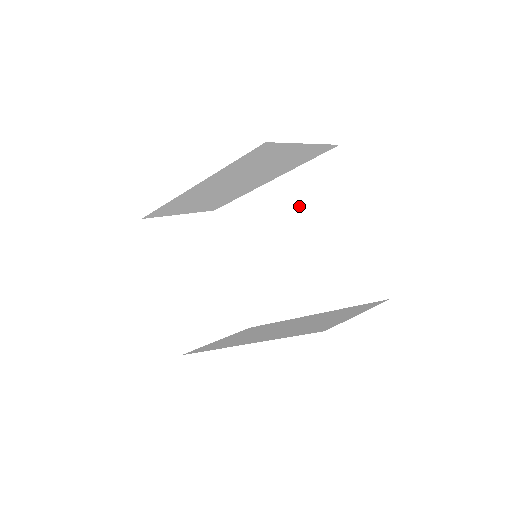
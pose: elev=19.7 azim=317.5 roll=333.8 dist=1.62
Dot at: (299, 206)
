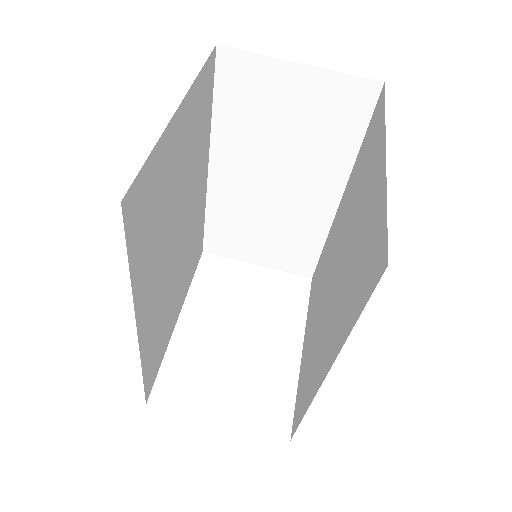
Dot at: (350, 203)
